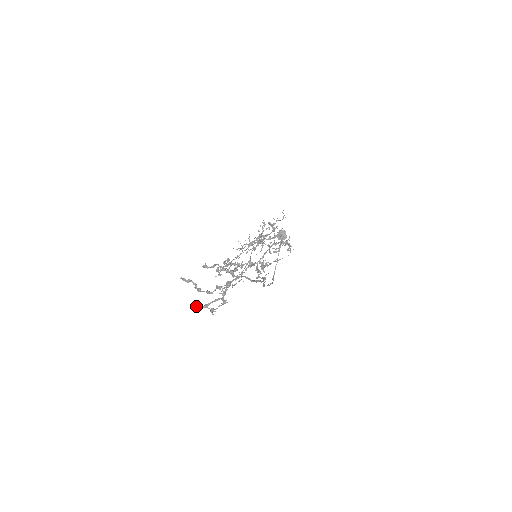
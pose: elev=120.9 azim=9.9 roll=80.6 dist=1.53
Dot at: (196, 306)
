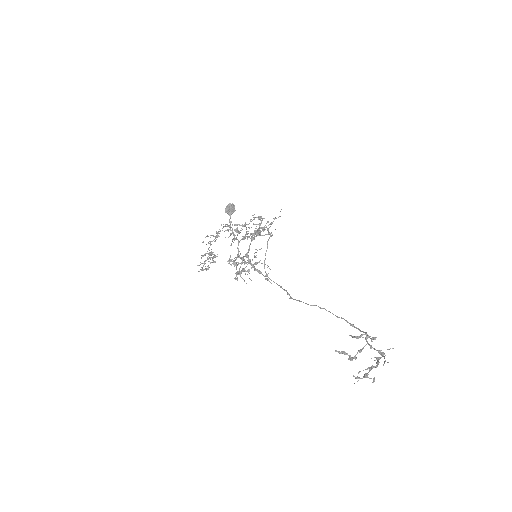
Dot at: (358, 378)
